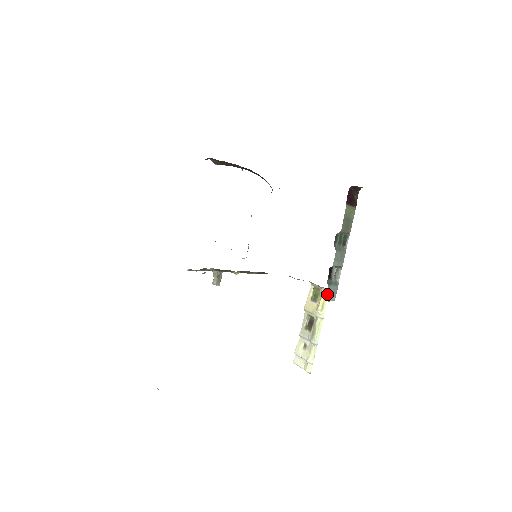
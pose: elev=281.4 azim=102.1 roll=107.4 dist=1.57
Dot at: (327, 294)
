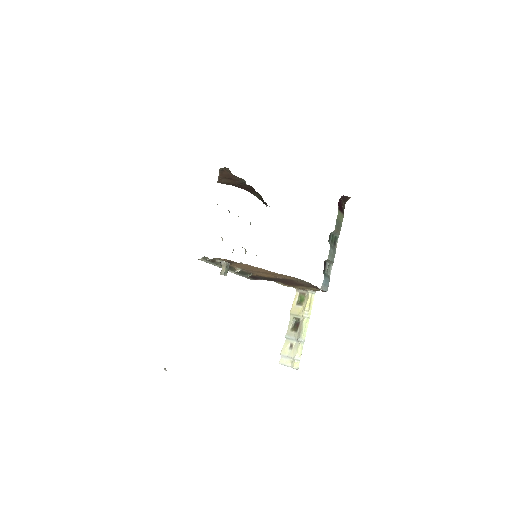
Dot at: (323, 283)
